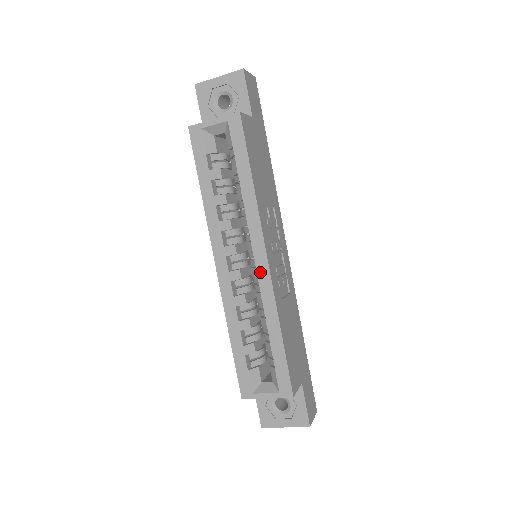
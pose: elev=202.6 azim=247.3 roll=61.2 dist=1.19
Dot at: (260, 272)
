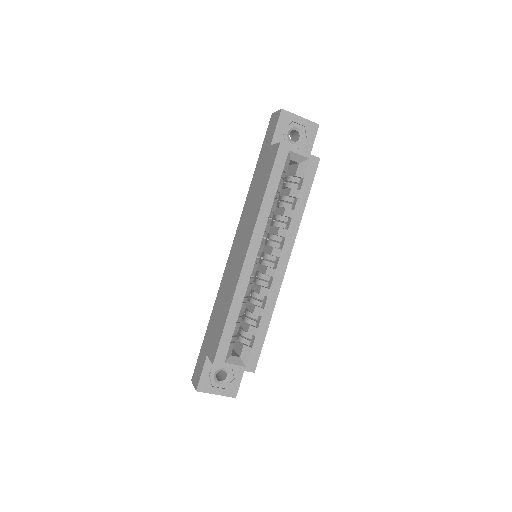
Dot at: (277, 274)
